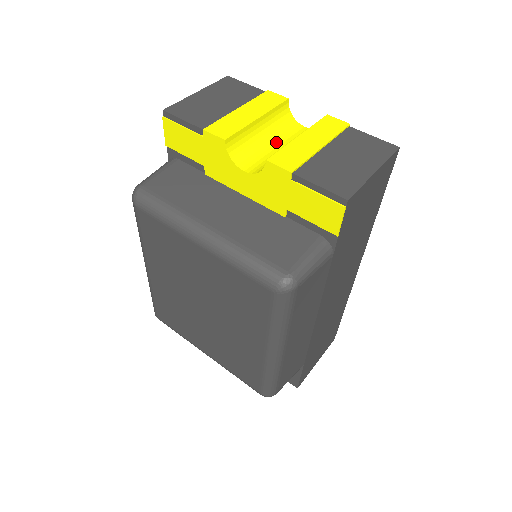
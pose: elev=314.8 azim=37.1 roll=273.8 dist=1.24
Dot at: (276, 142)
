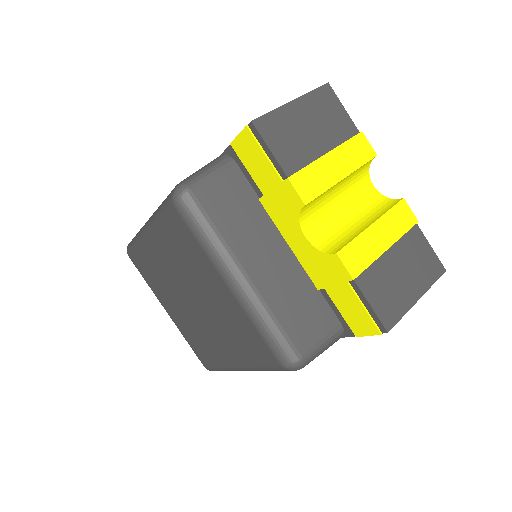
Dot at: (343, 201)
